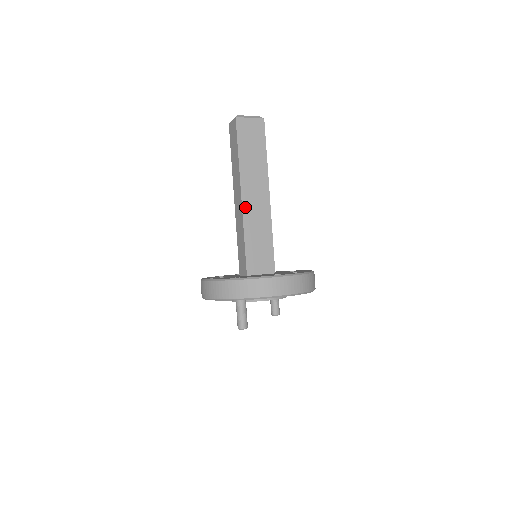
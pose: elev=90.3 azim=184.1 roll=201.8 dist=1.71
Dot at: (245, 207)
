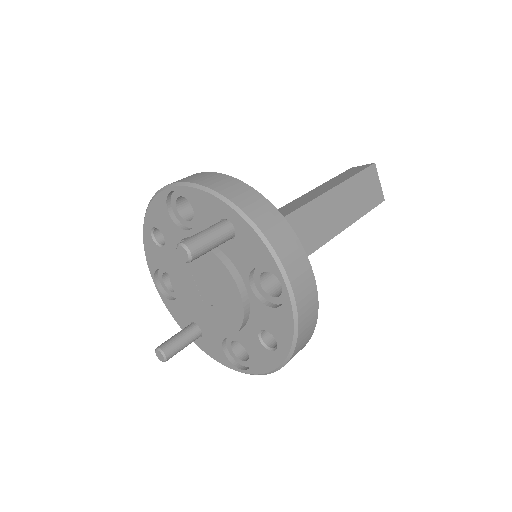
Dot at: (311, 207)
